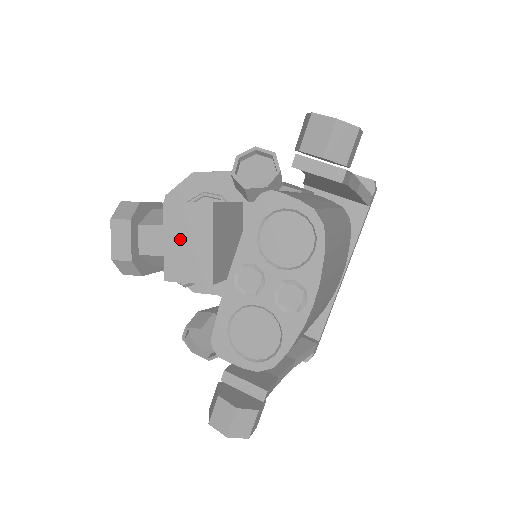
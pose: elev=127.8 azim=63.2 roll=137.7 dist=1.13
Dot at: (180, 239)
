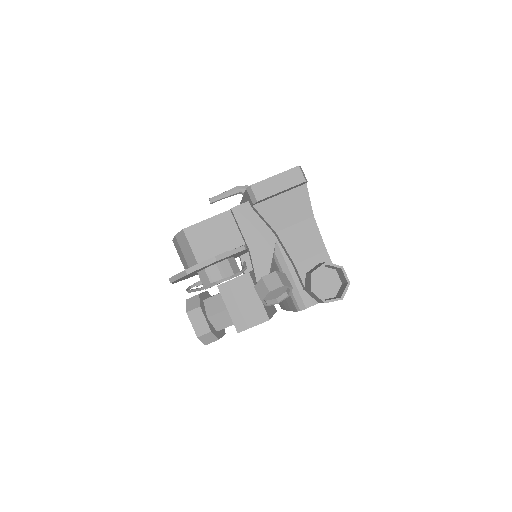
Dot at: occluded
